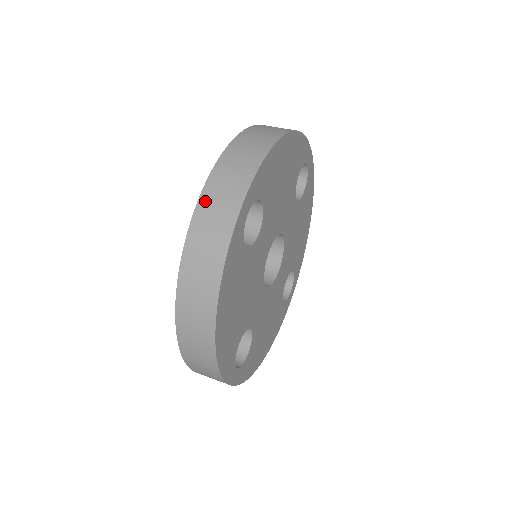
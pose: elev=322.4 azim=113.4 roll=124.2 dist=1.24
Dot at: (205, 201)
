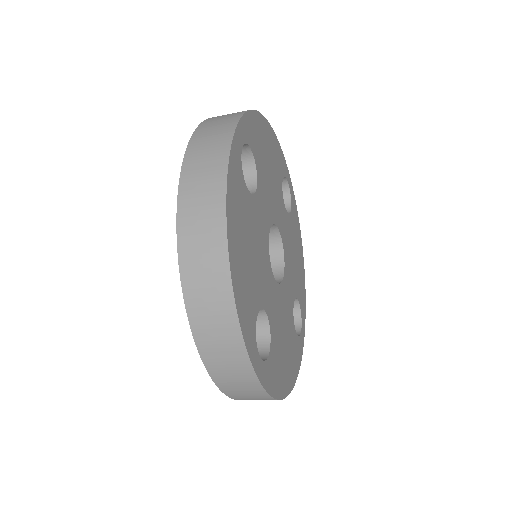
Dot at: (197, 137)
